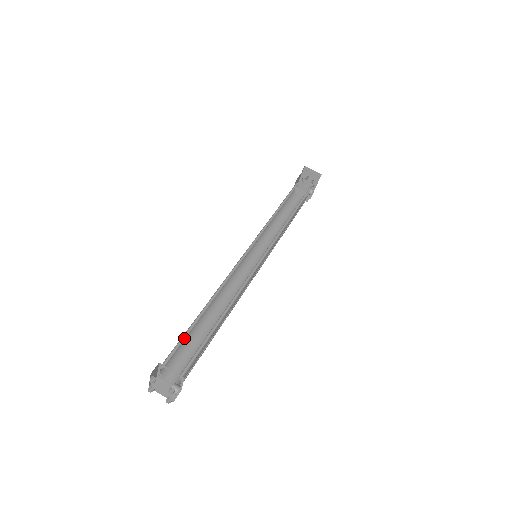
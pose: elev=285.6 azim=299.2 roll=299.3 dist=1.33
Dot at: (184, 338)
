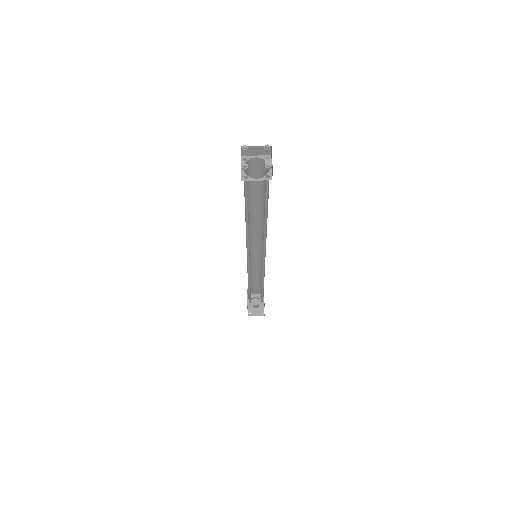
Dot at: occluded
